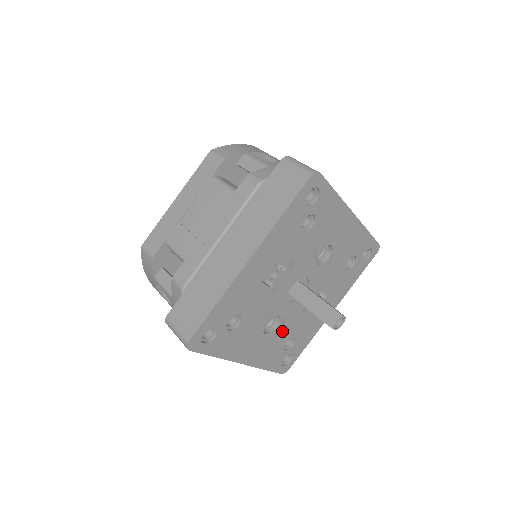
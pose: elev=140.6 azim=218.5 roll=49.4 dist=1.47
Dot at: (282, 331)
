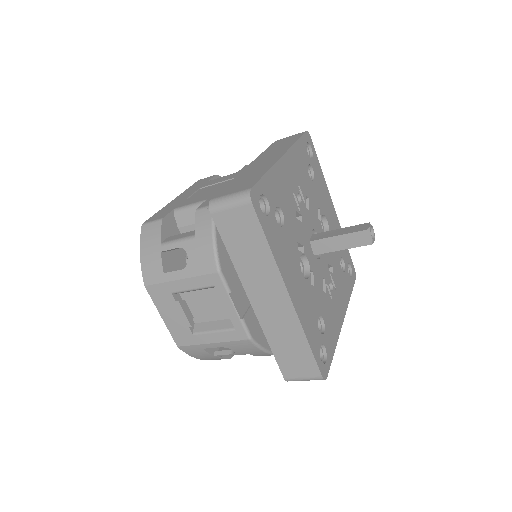
Dot at: (313, 291)
